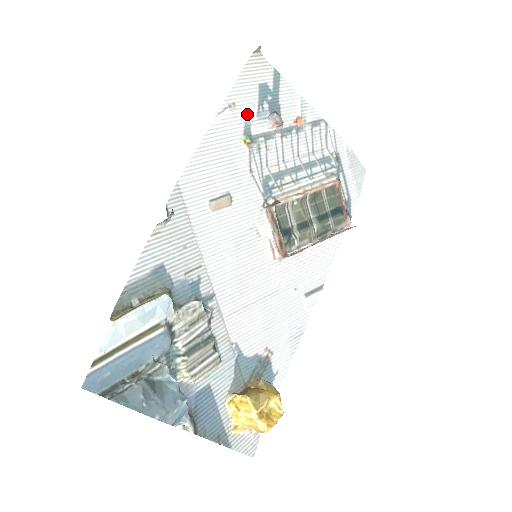
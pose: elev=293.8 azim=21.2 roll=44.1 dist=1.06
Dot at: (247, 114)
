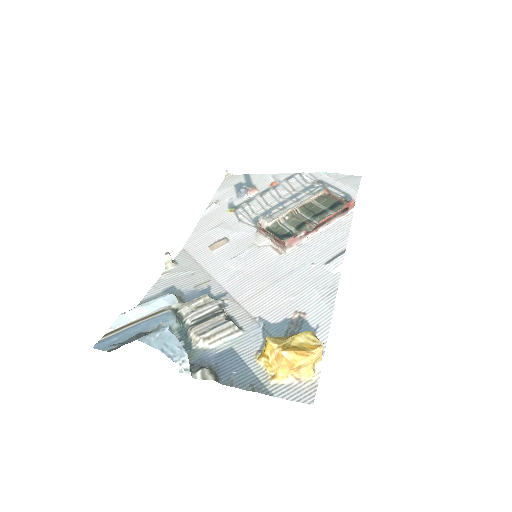
Dot at: (229, 200)
